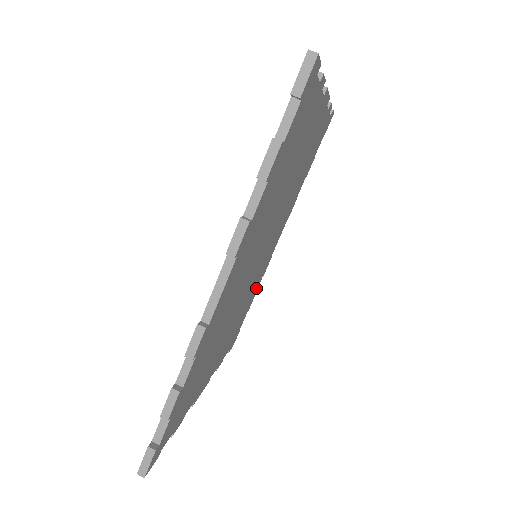
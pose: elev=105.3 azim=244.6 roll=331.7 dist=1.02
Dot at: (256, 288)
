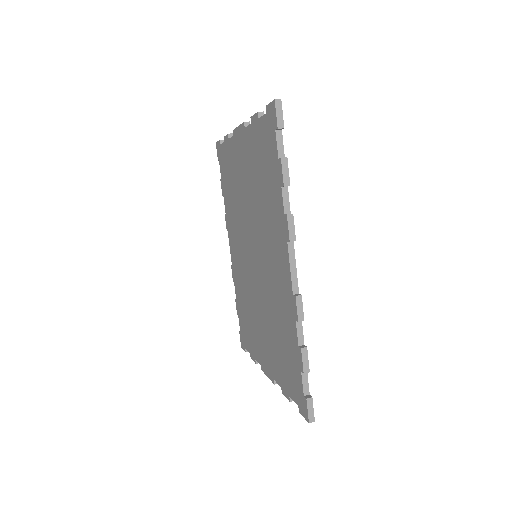
Dot at: occluded
